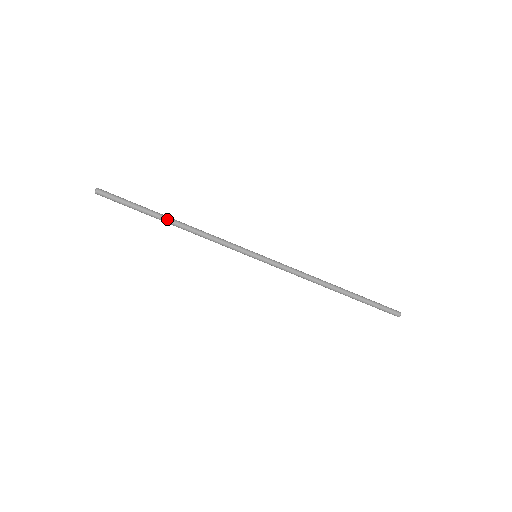
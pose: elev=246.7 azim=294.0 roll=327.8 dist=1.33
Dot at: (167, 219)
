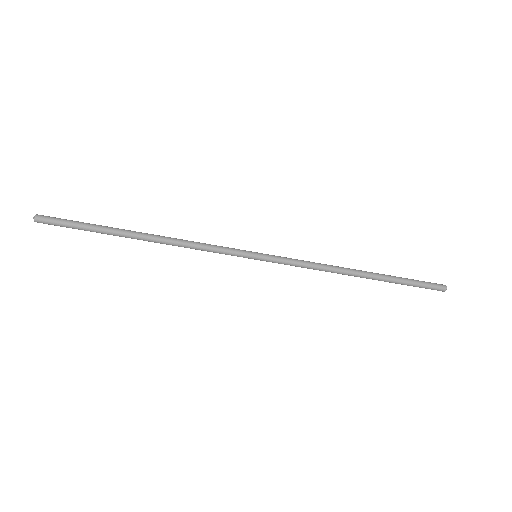
Dot at: (134, 236)
